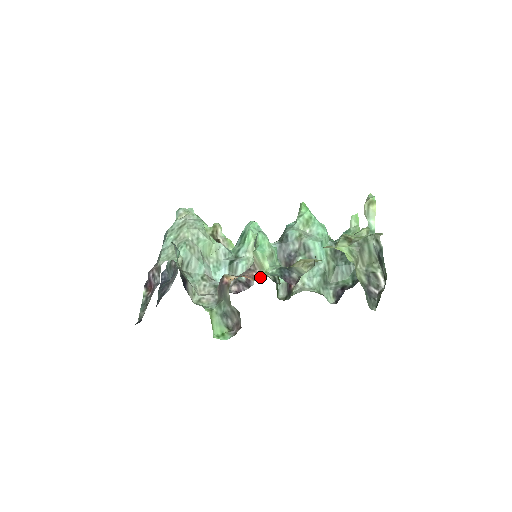
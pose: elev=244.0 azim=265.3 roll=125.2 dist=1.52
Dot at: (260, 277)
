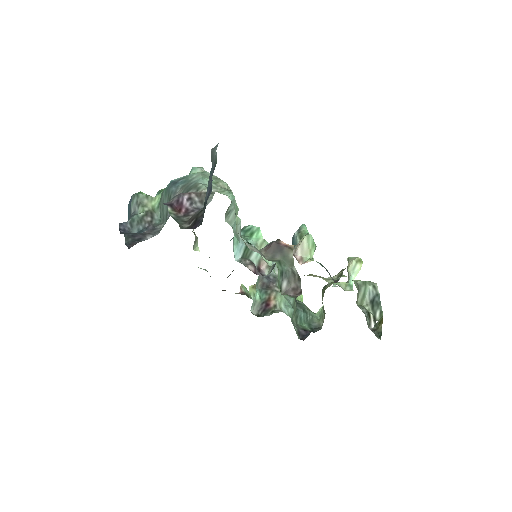
Dot at: (301, 263)
